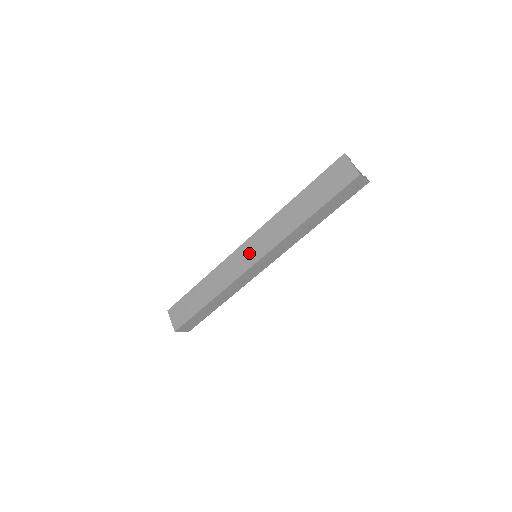
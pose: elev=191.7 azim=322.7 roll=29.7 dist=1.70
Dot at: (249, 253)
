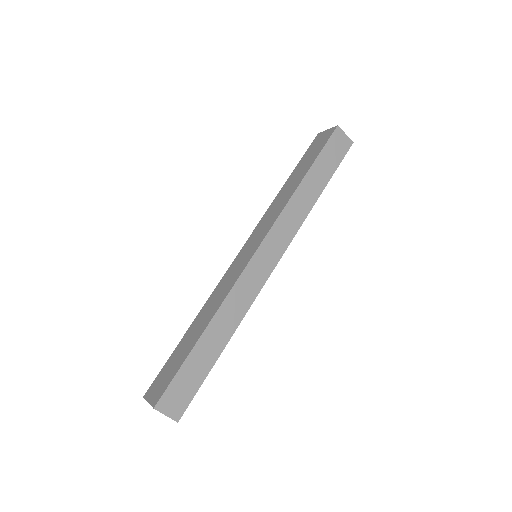
Dot at: (246, 253)
